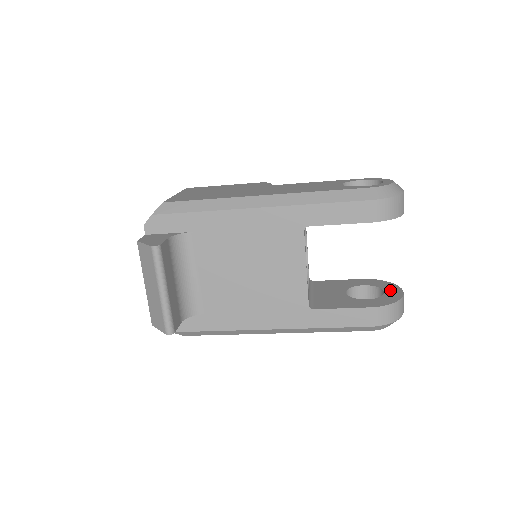
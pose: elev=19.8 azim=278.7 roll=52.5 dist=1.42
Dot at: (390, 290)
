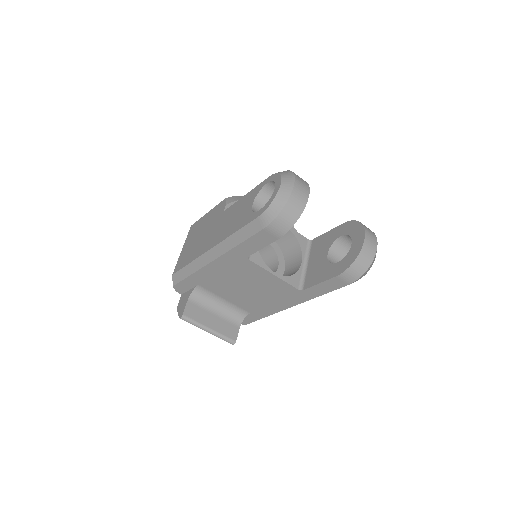
Dot at: (356, 240)
